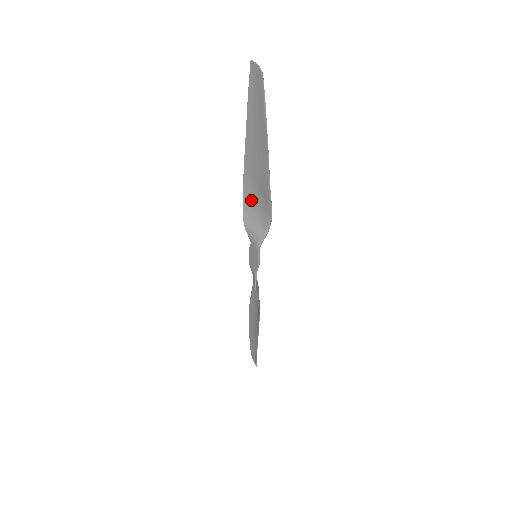
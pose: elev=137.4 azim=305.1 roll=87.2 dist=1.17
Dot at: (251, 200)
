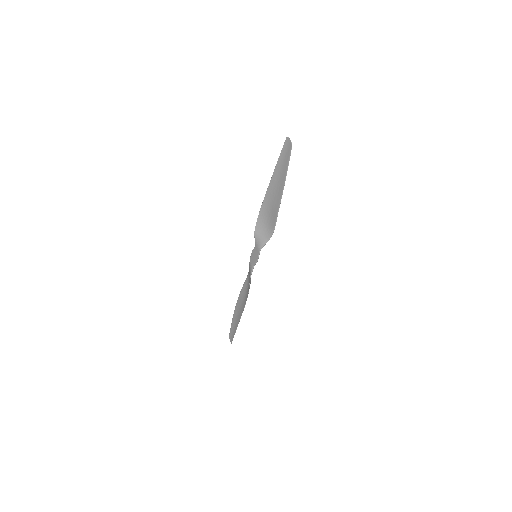
Dot at: (263, 217)
